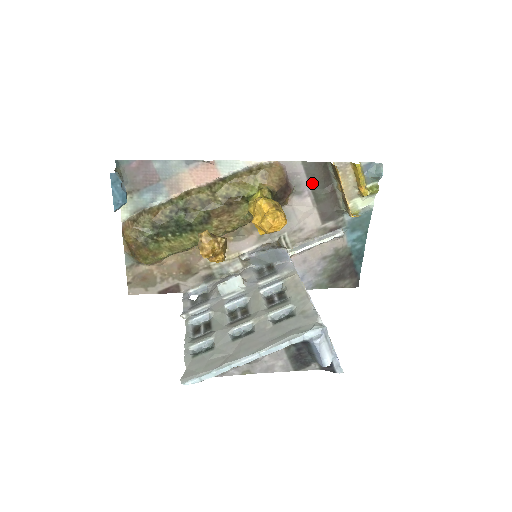
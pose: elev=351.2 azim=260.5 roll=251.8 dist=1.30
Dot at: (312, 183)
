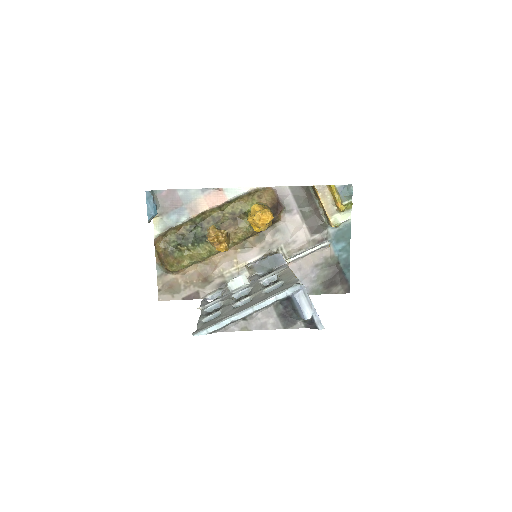
Dot at: (299, 203)
